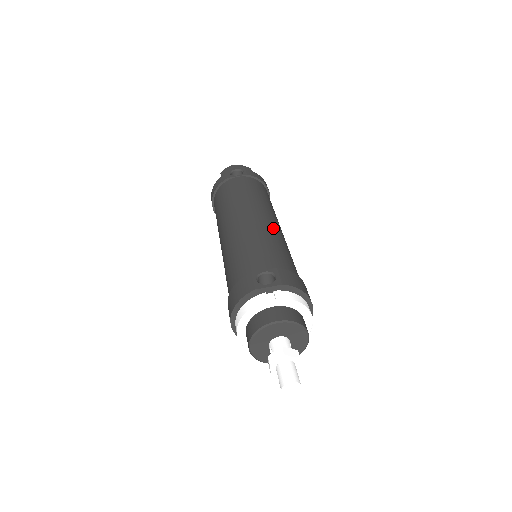
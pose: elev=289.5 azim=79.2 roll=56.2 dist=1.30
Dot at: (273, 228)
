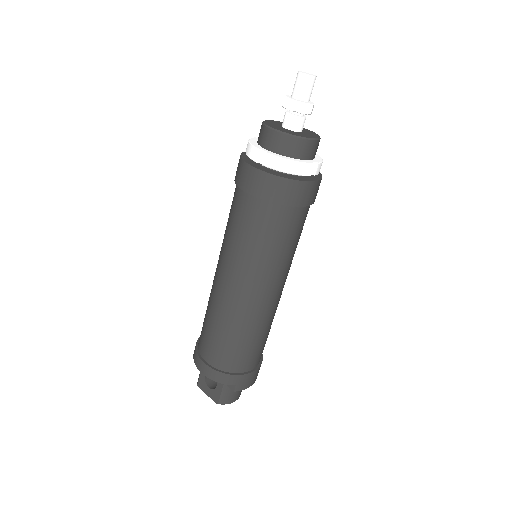
Dot at: occluded
